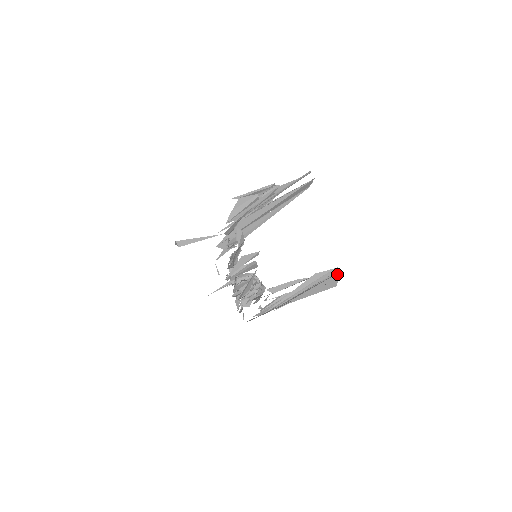
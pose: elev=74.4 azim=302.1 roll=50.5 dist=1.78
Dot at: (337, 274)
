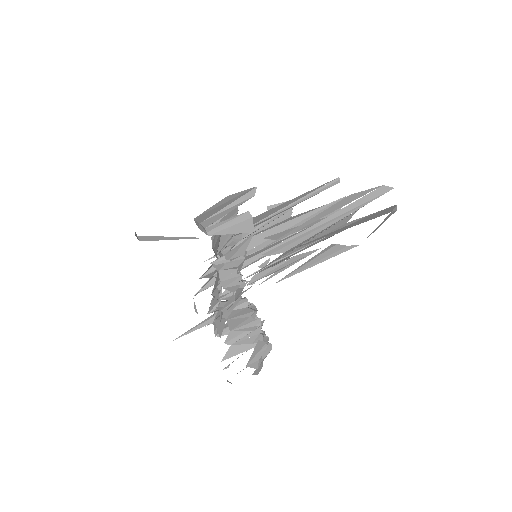
Dot at: (390, 207)
